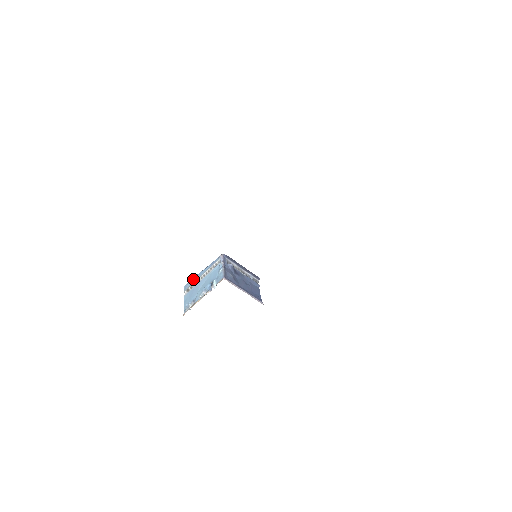
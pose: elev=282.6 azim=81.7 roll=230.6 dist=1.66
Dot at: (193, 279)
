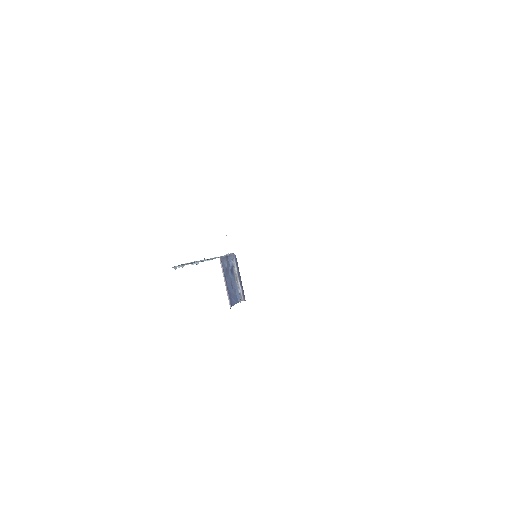
Dot at: occluded
